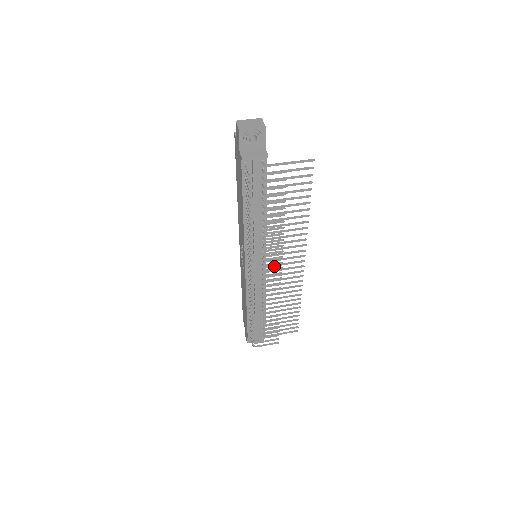
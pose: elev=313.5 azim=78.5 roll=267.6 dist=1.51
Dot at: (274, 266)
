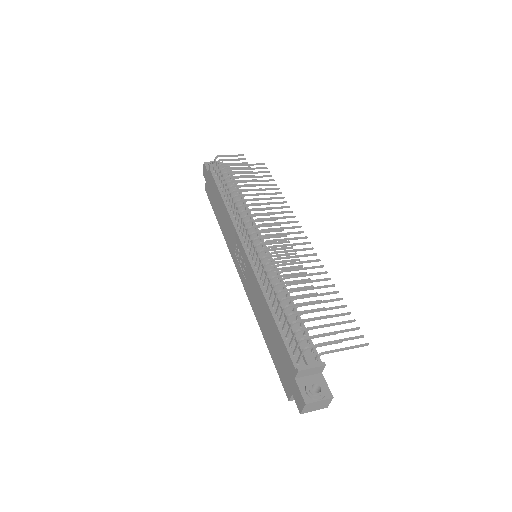
Dot at: (275, 240)
